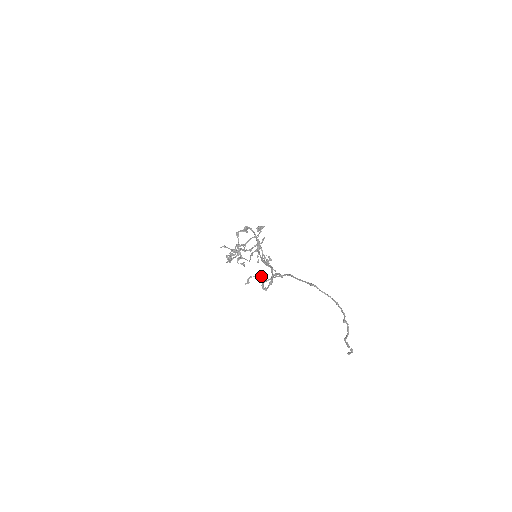
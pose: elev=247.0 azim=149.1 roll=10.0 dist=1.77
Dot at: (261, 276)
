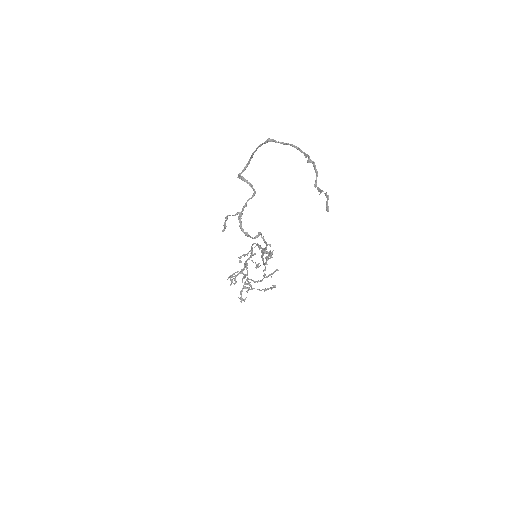
Dot at: (237, 212)
